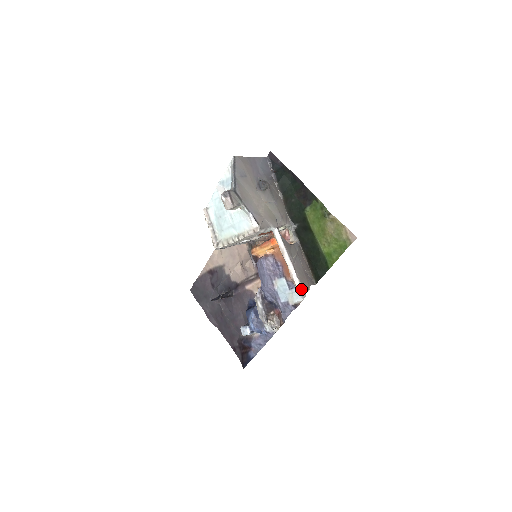
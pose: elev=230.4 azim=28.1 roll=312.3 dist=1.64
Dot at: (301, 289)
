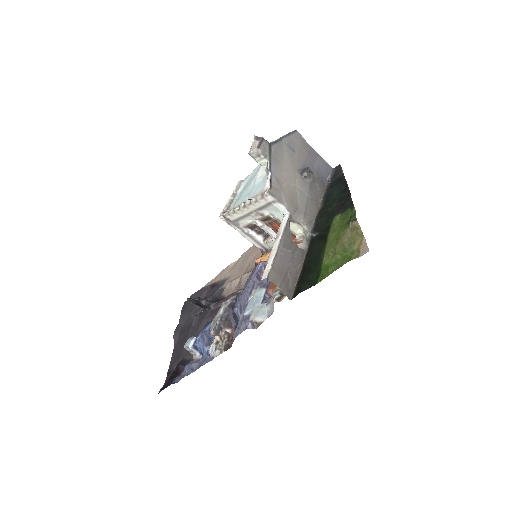
Dot at: (271, 297)
